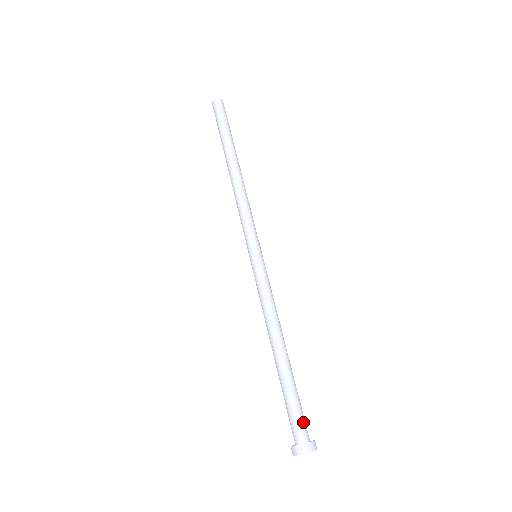
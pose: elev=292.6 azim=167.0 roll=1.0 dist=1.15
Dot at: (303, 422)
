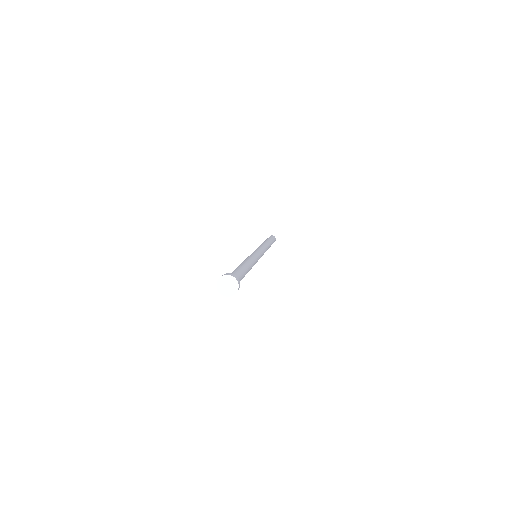
Dot at: occluded
